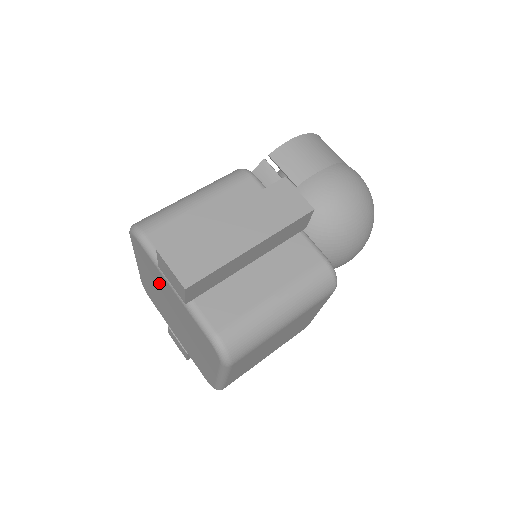
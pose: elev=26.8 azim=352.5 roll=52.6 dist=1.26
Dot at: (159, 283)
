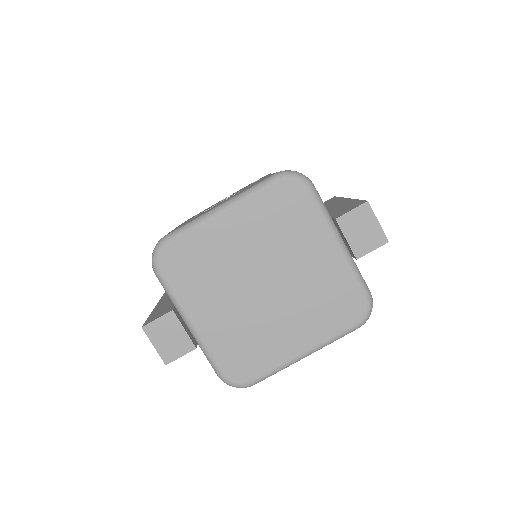
Dot at: (290, 239)
